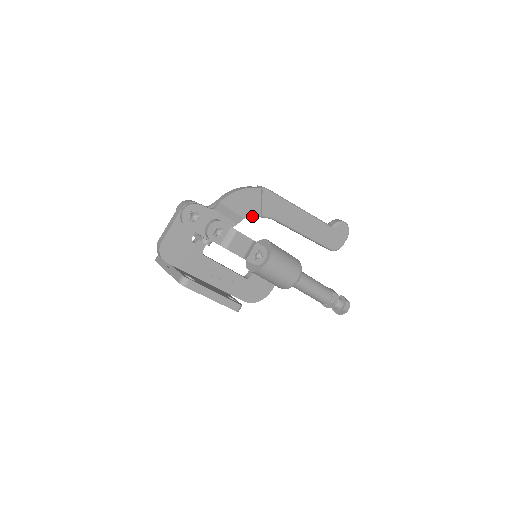
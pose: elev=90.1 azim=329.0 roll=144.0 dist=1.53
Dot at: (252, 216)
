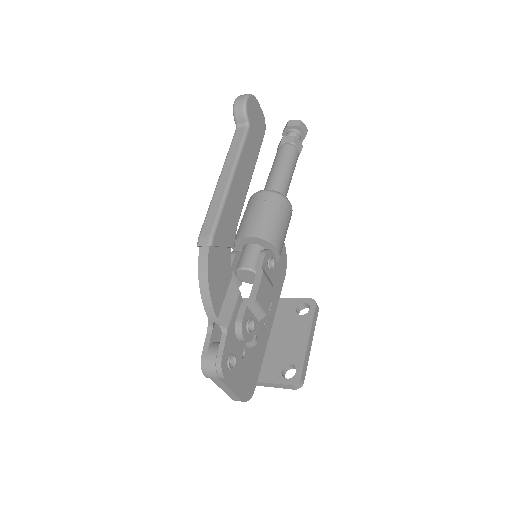
Dot at: (230, 263)
